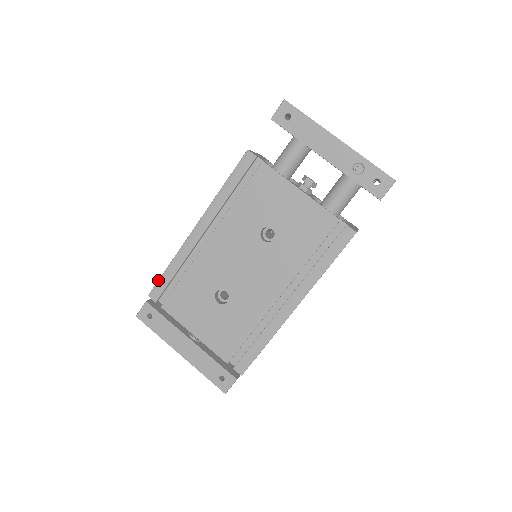
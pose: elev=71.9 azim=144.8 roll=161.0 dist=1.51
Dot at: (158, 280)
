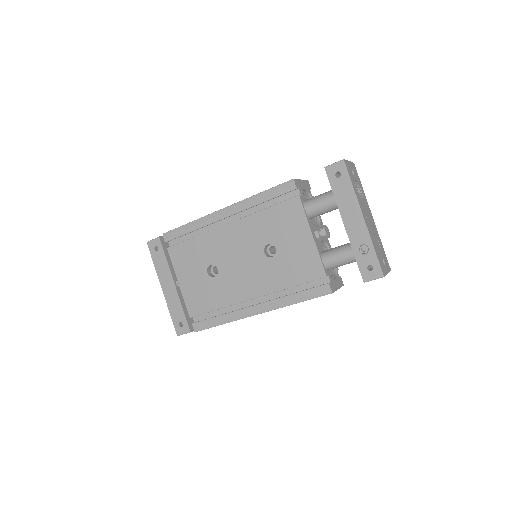
Dot at: (176, 228)
